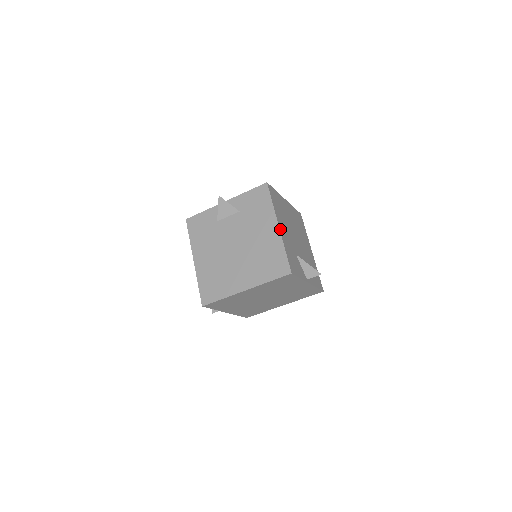
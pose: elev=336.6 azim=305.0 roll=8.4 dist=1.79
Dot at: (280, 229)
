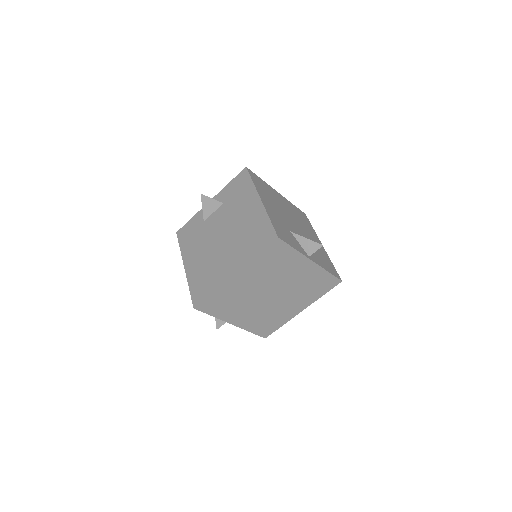
Dot at: (263, 202)
